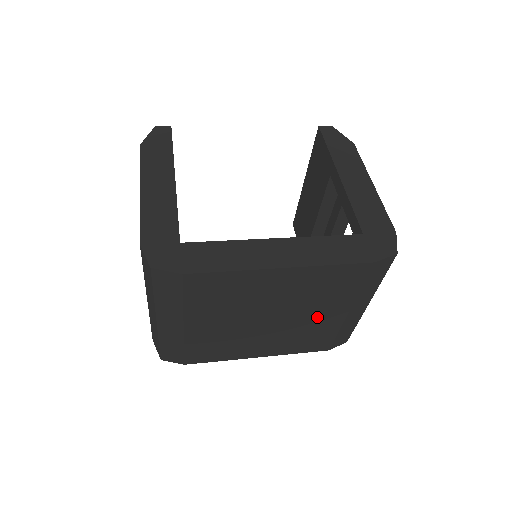
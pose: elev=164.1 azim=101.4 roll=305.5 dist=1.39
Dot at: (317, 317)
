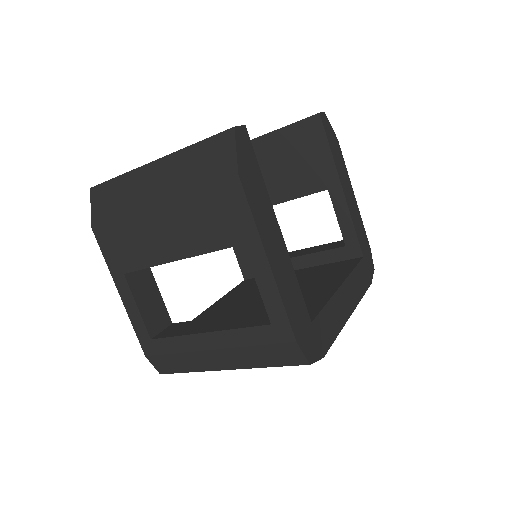
Dot at: occluded
